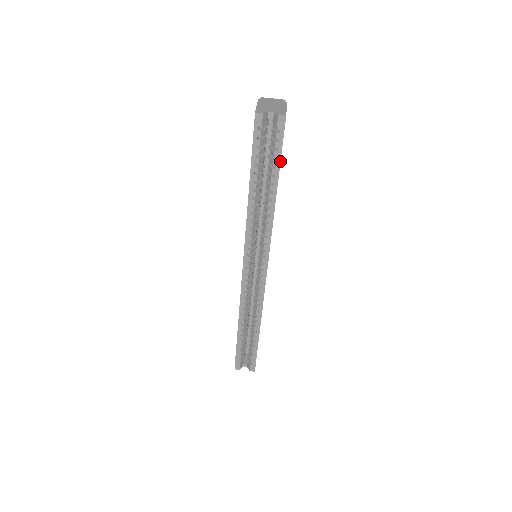
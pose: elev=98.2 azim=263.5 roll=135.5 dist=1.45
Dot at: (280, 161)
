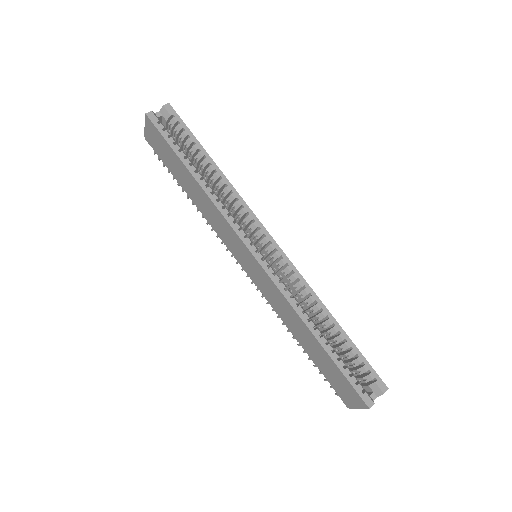
Dot at: (194, 136)
